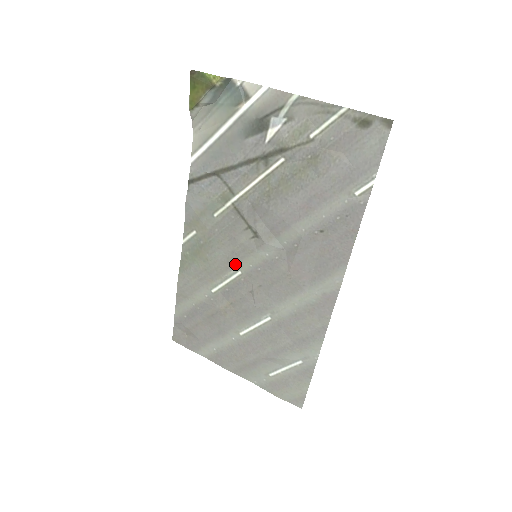
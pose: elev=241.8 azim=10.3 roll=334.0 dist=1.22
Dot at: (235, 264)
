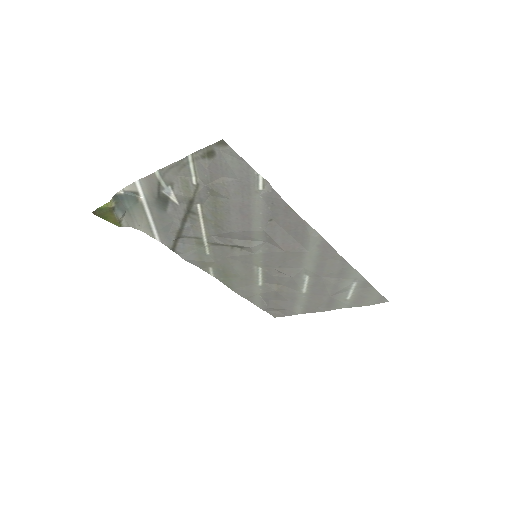
Dot at: (252, 267)
